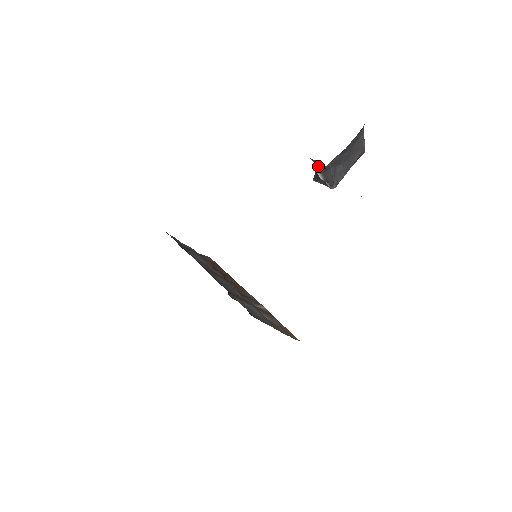
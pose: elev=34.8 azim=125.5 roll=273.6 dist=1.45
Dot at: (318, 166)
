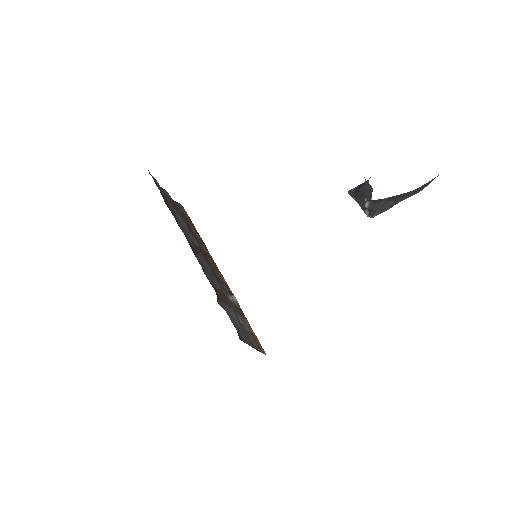
Dot at: (368, 190)
